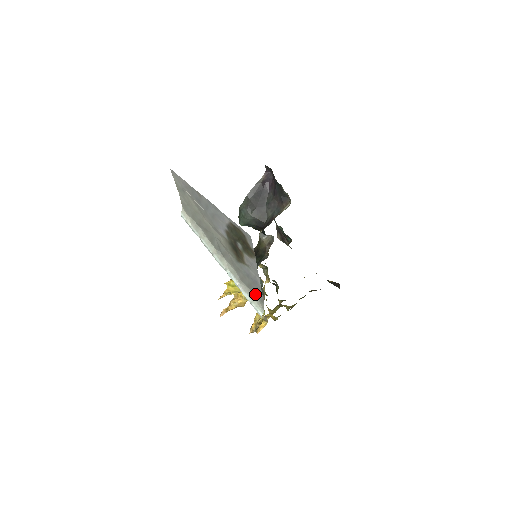
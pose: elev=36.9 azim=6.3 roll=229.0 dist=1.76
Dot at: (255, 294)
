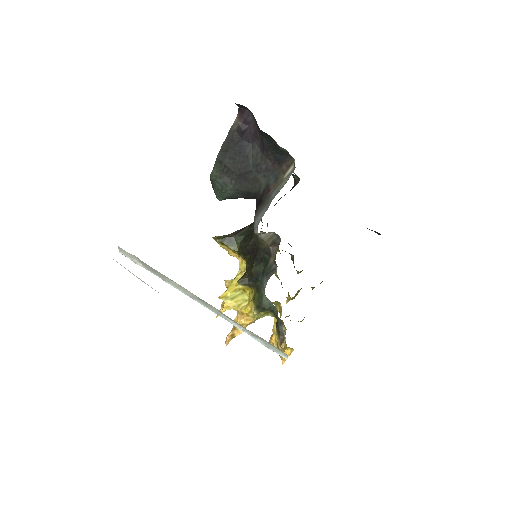
Dot at: occluded
